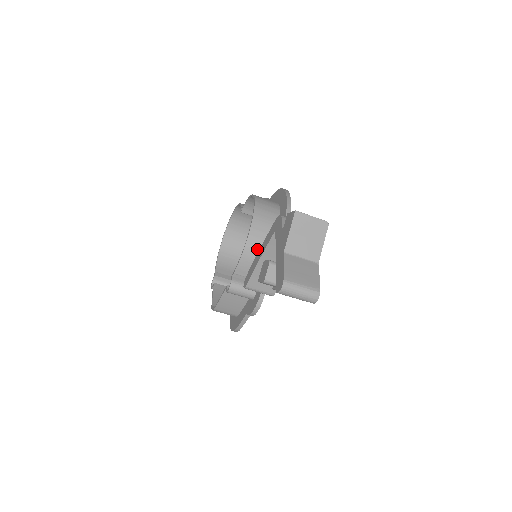
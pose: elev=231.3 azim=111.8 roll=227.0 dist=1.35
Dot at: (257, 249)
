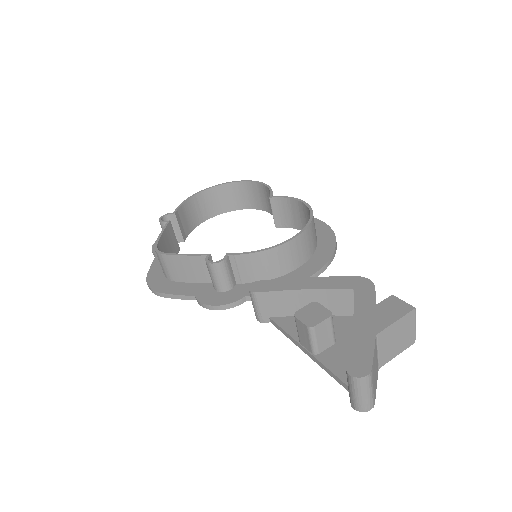
Dot at: (279, 260)
